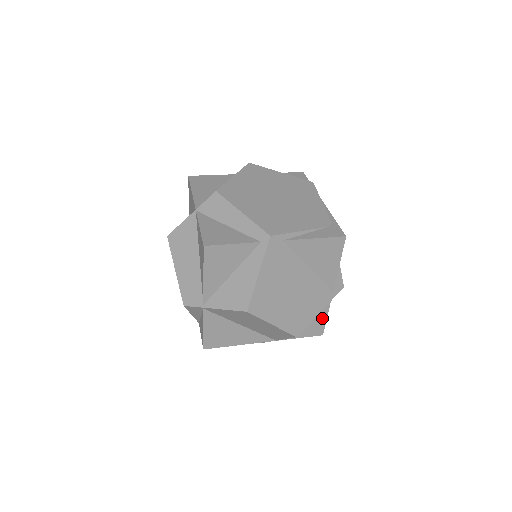
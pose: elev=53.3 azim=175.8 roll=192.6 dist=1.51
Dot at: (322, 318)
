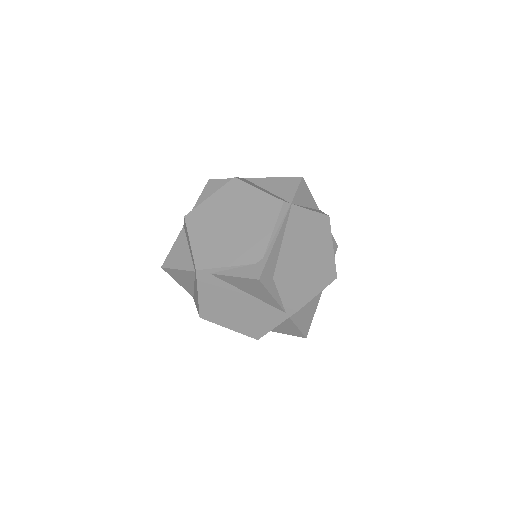
Dot at: (294, 327)
